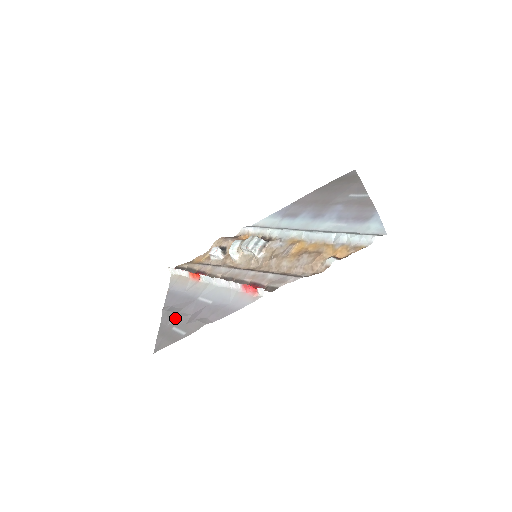
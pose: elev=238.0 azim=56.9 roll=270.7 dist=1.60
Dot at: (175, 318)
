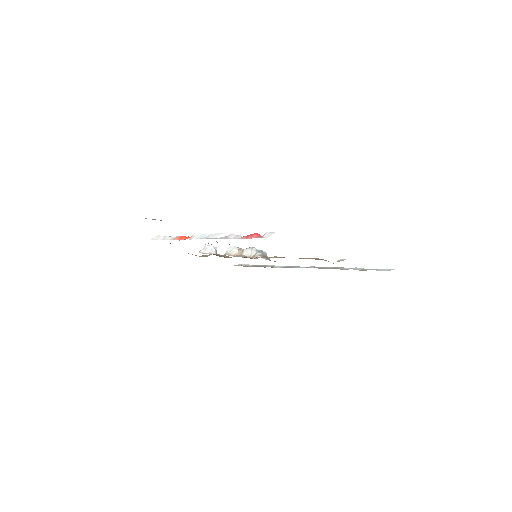
Dot at: (155, 219)
